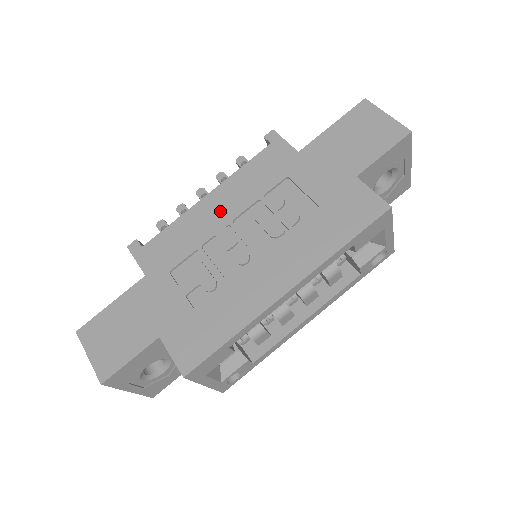
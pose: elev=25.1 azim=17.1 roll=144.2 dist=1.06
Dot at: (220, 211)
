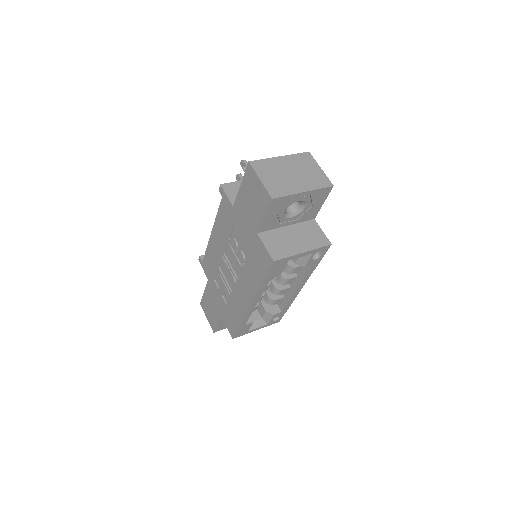
Dot at: (218, 245)
